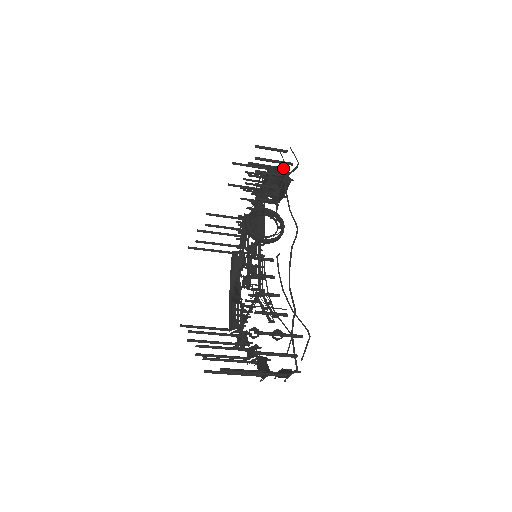
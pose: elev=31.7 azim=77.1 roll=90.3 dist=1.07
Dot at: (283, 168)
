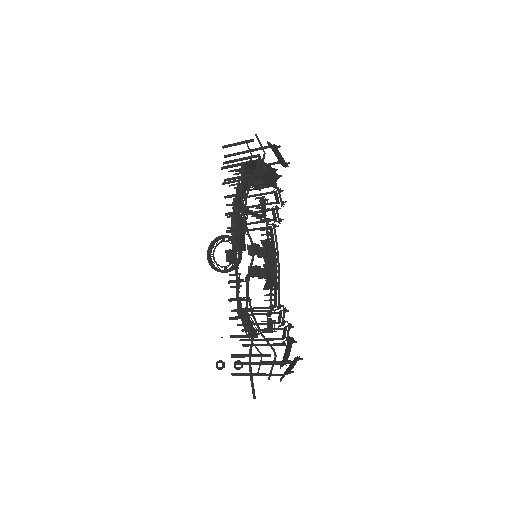
Dot at: (255, 160)
